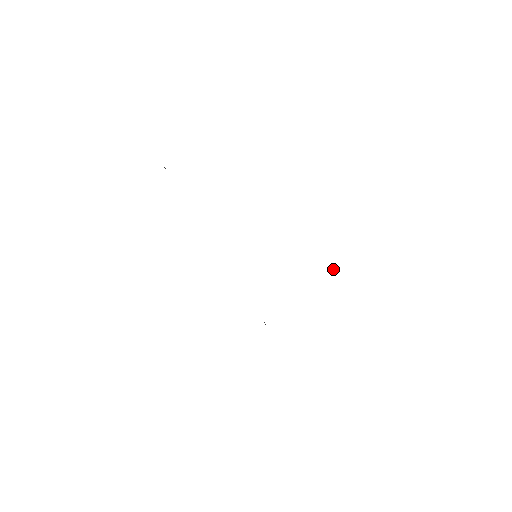
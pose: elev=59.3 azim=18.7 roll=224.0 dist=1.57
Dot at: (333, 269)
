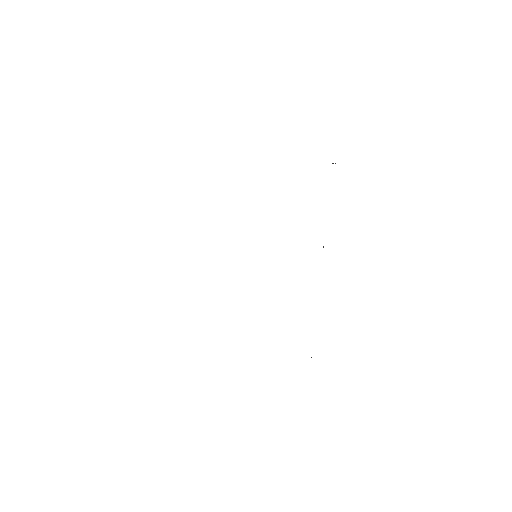
Dot at: (333, 163)
